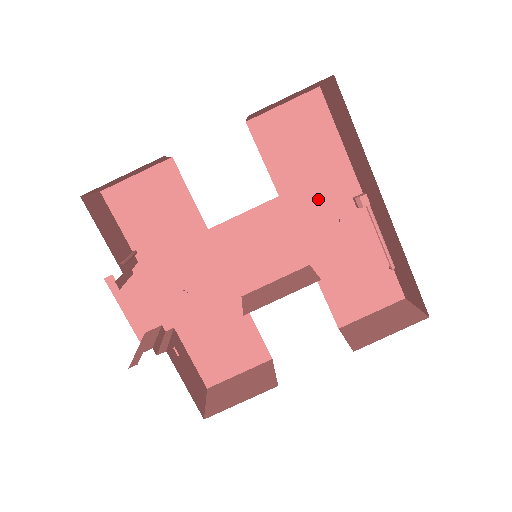
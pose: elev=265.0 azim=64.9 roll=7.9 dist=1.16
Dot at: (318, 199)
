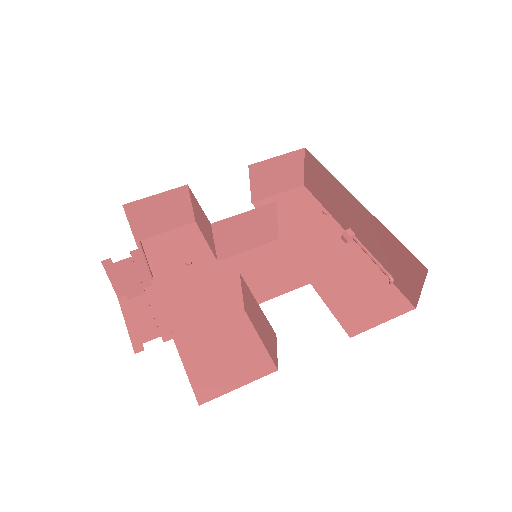
Dot at: (311, 240)
